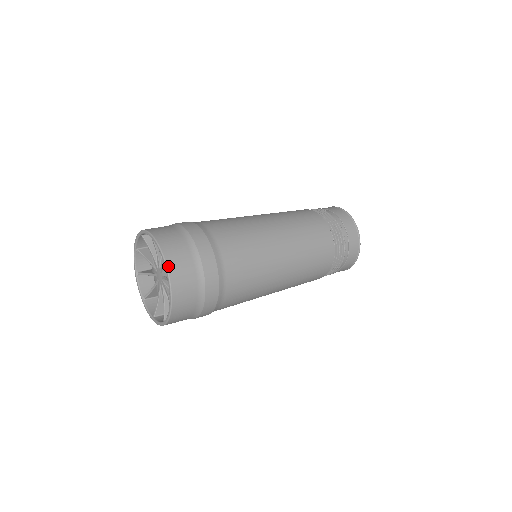
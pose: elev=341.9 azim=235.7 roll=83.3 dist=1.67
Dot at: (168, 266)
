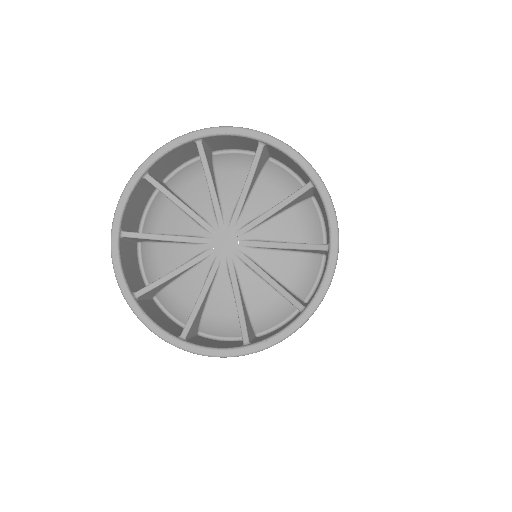
Dot at: (294, 150)
